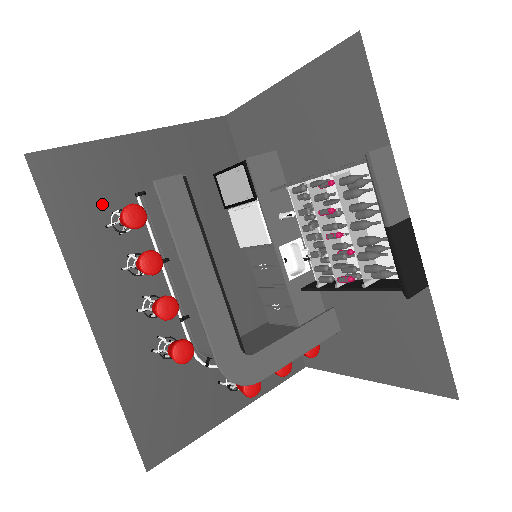
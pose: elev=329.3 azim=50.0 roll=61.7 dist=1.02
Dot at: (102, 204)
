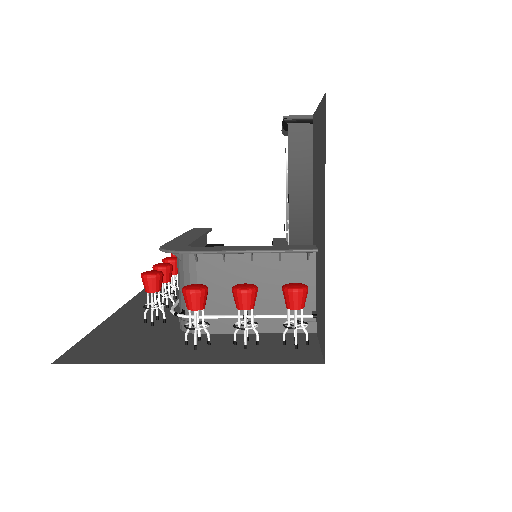
Dot at: occluded
